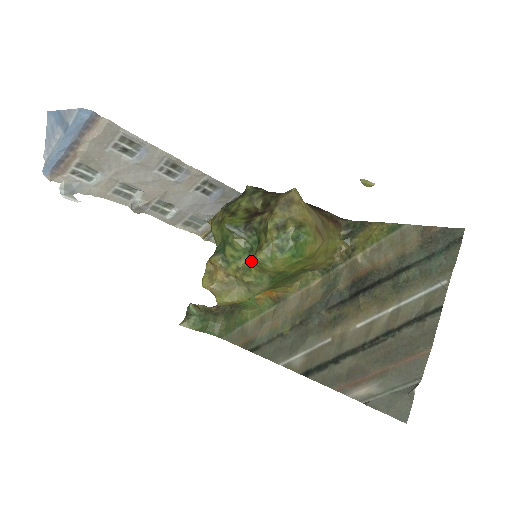
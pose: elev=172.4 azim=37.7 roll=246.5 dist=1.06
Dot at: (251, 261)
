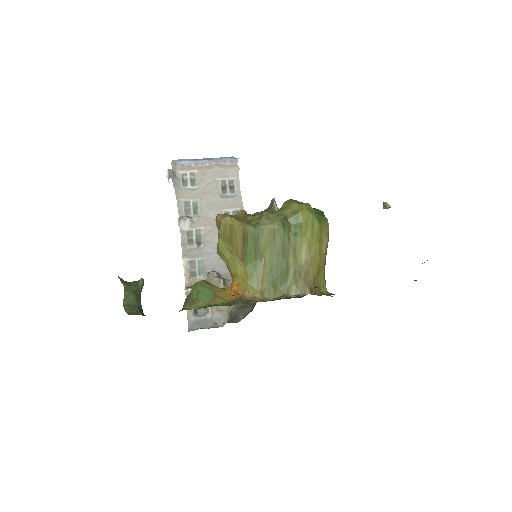
Dot at: occluded
